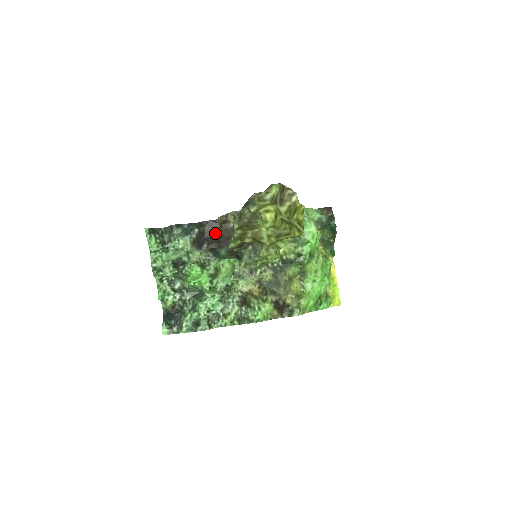
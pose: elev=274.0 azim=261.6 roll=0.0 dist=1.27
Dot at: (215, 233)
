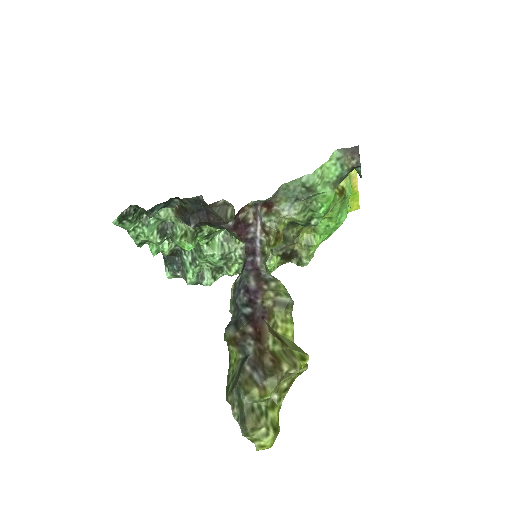
Dot at: (201, 208)
